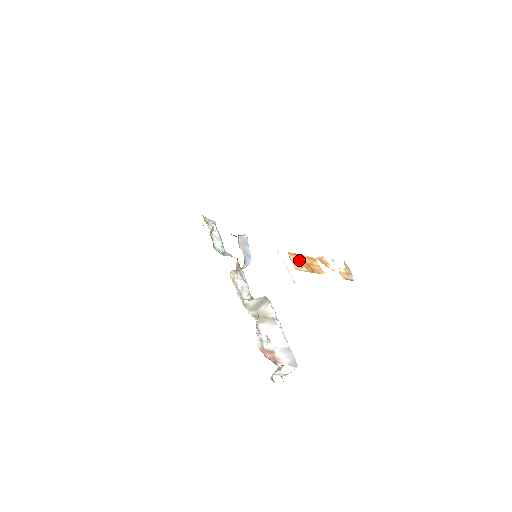
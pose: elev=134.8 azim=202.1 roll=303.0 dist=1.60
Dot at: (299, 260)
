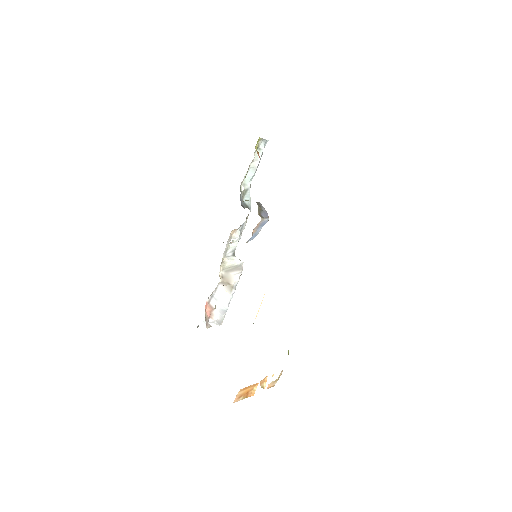
Dot at: (243, 392)
